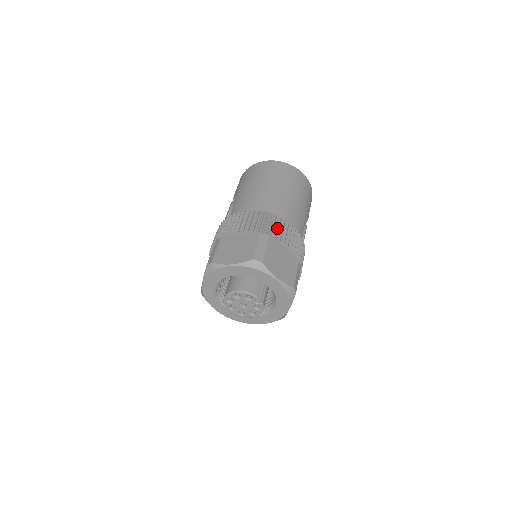
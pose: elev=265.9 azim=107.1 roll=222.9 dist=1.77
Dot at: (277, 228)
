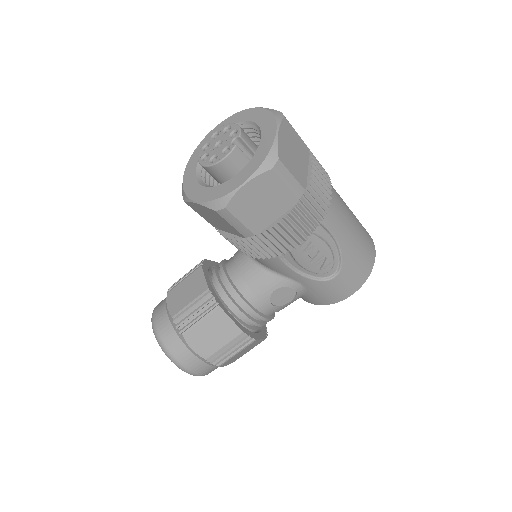
Dot at: (320, 164)
